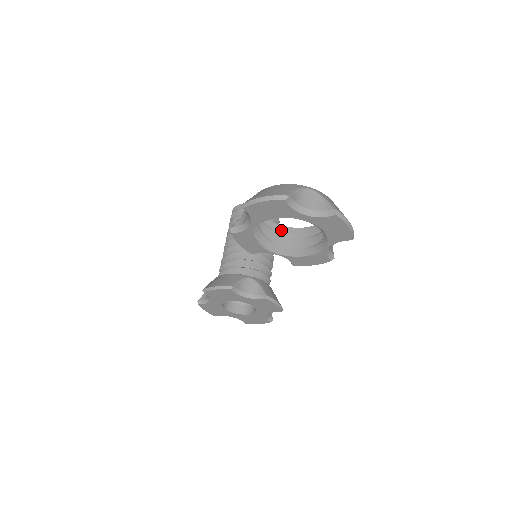
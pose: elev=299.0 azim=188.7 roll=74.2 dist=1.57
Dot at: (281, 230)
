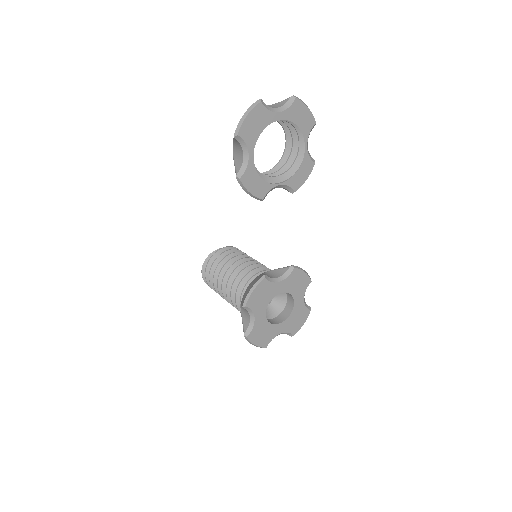
Dot at: occluded
